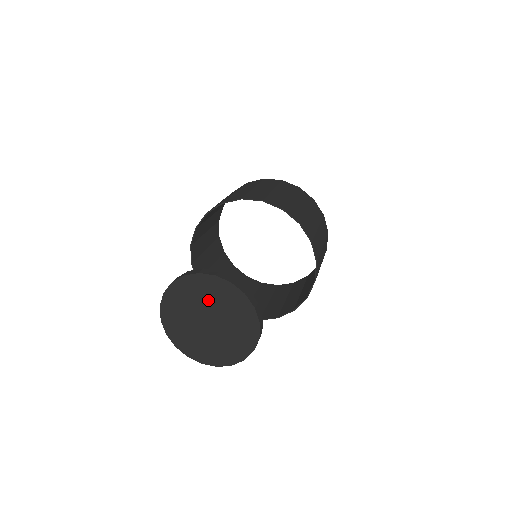
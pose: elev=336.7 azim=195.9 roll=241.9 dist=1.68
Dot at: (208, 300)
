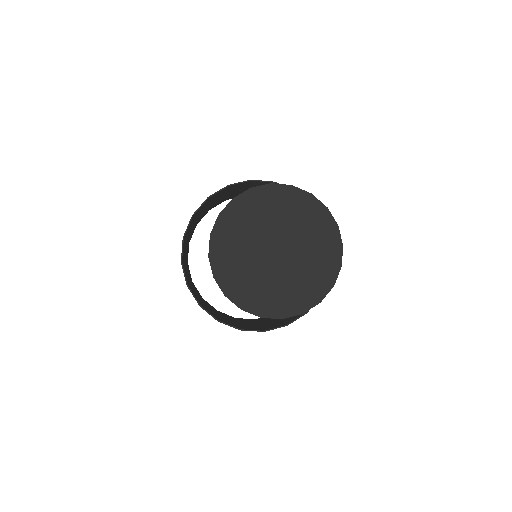
Dot at: (260, 224)
